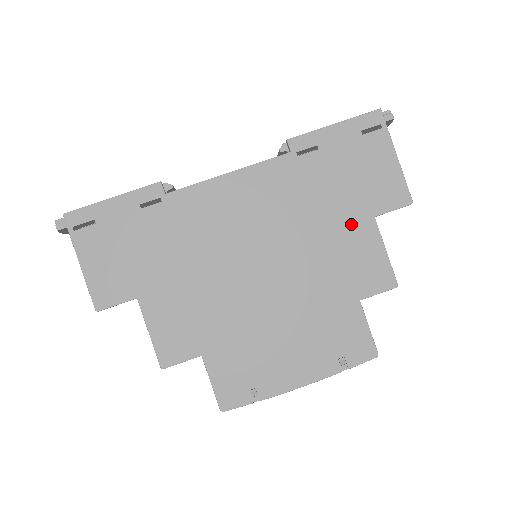
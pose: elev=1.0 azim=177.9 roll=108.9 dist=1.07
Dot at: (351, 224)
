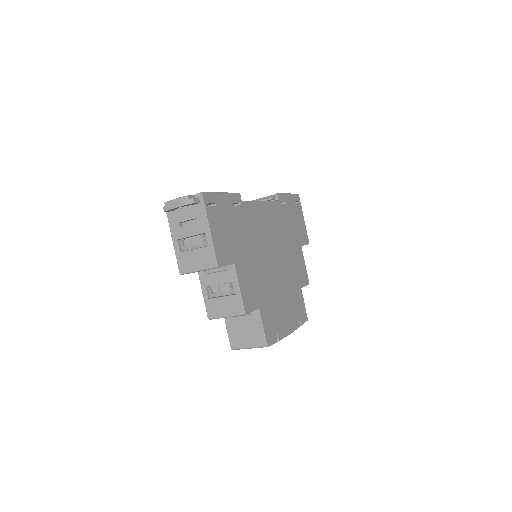
Dot at: (296, 247)
